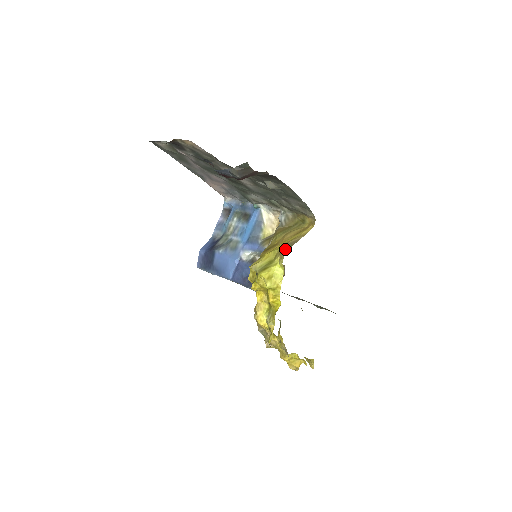
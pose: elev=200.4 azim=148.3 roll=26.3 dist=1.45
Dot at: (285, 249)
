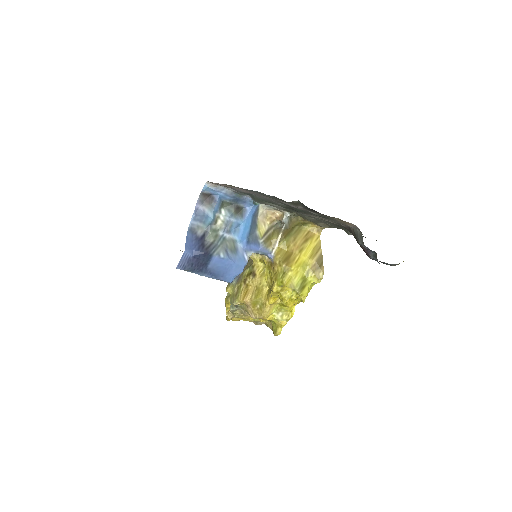
Dot at: (320, 268)
